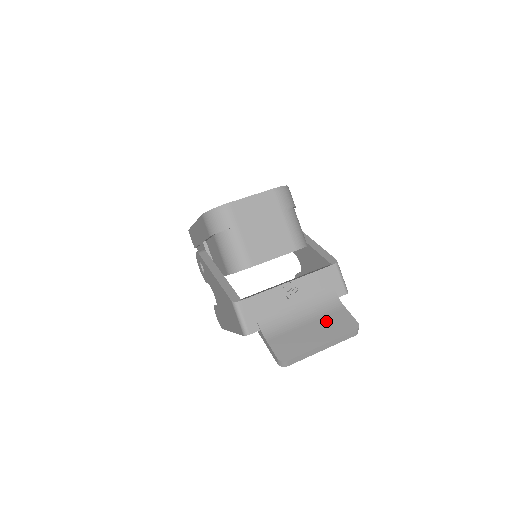
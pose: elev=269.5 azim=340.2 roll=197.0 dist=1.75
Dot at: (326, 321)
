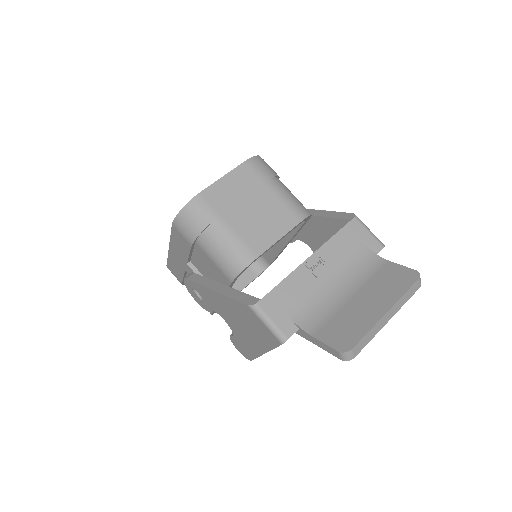
Dot at: (376, 285)
